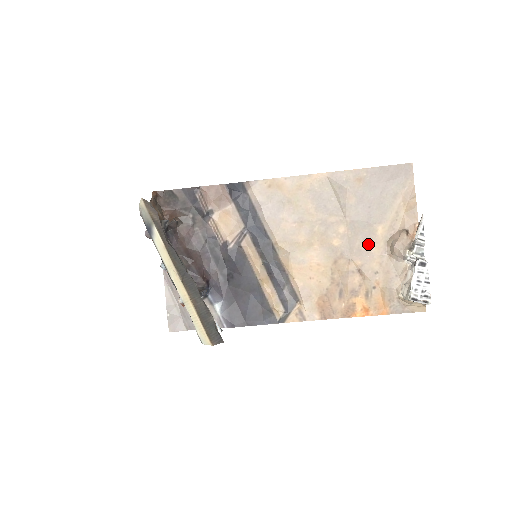
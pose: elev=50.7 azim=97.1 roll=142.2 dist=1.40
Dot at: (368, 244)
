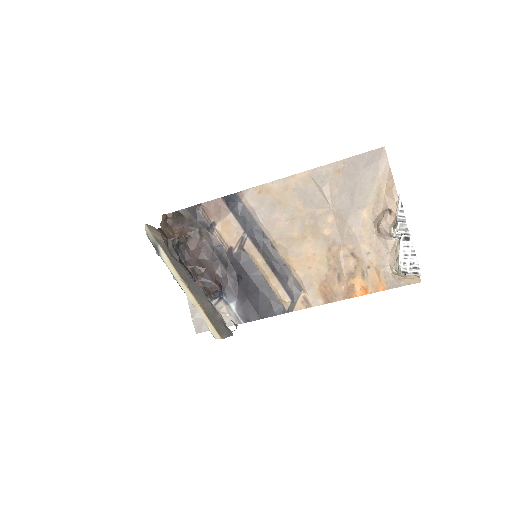
Dot at: (356, 228)
